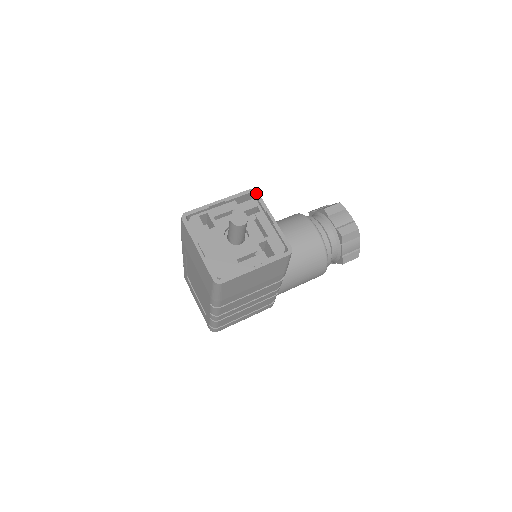
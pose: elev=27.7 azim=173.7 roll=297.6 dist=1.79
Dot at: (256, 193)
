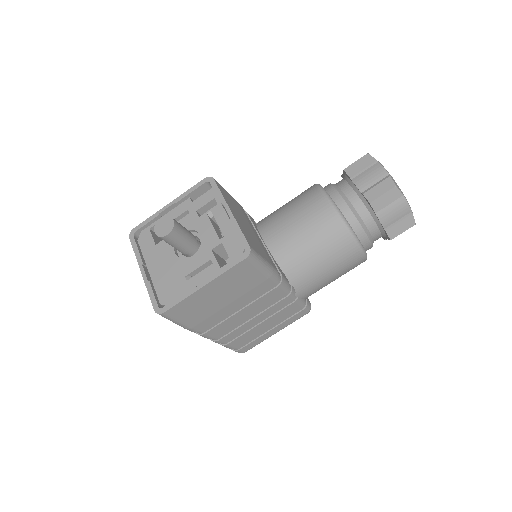
Dot at: (211, 181)
